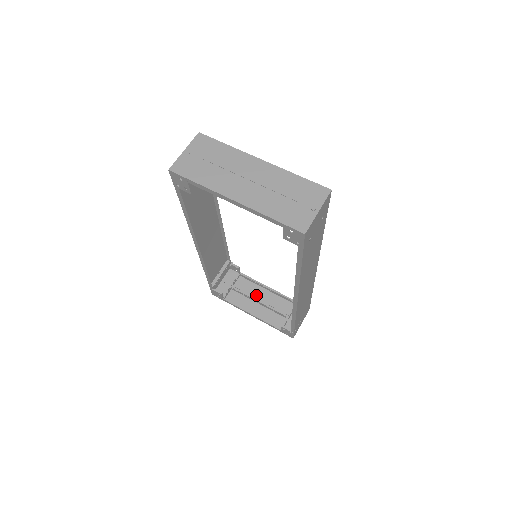
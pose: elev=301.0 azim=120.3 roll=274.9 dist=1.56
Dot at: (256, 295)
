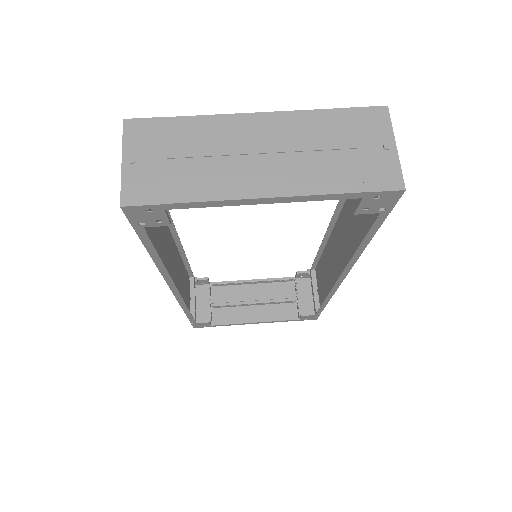
Dot at: (244, 297)
